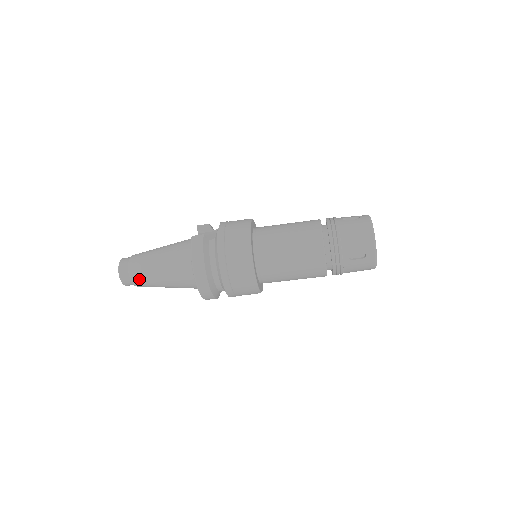
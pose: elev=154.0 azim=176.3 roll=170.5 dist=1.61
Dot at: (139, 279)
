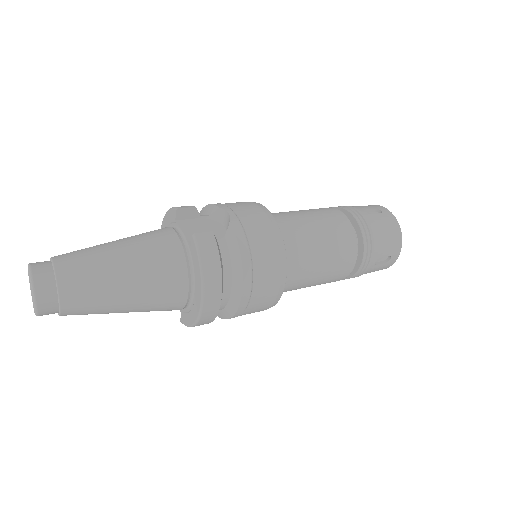
Dot at: (80, 306)
